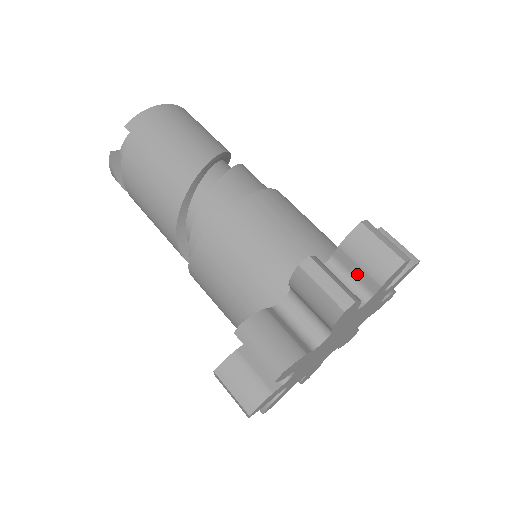
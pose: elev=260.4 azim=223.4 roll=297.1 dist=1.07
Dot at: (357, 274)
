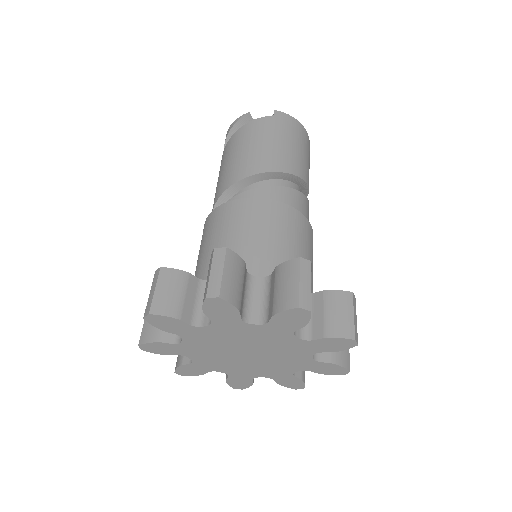
Dot at: (316, 317)
